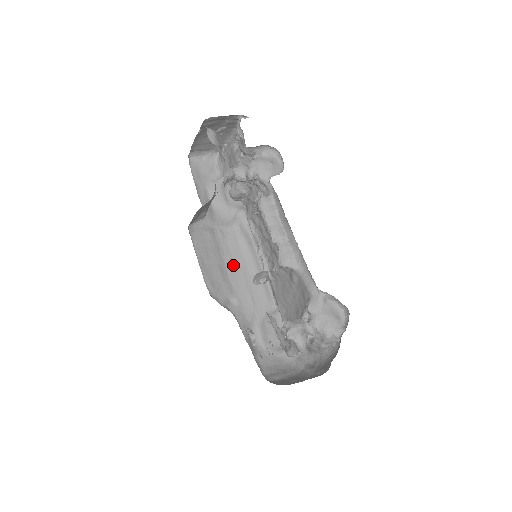
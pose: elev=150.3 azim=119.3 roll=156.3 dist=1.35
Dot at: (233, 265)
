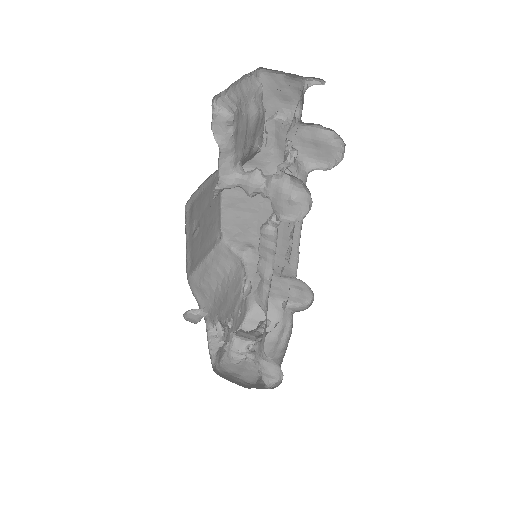
Dot at: occluded
